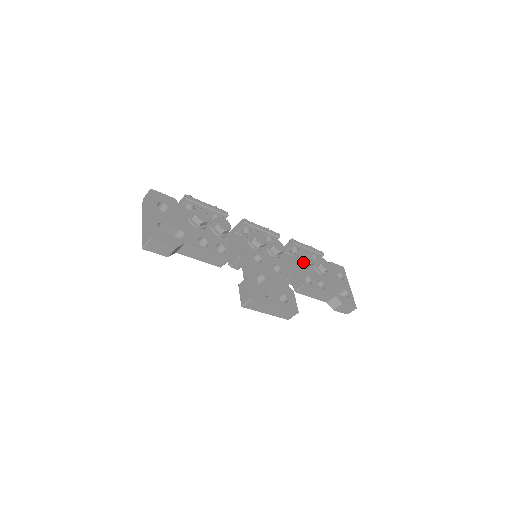
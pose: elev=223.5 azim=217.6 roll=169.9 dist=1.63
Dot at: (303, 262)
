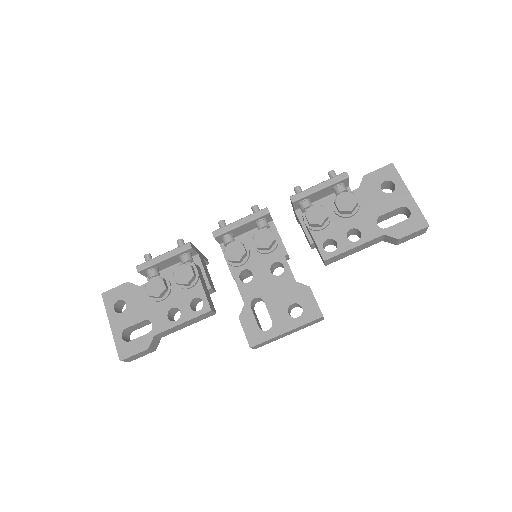
Dot at: (312, 226)
